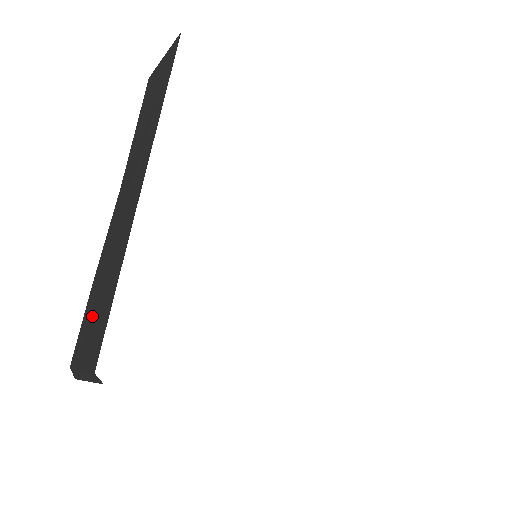
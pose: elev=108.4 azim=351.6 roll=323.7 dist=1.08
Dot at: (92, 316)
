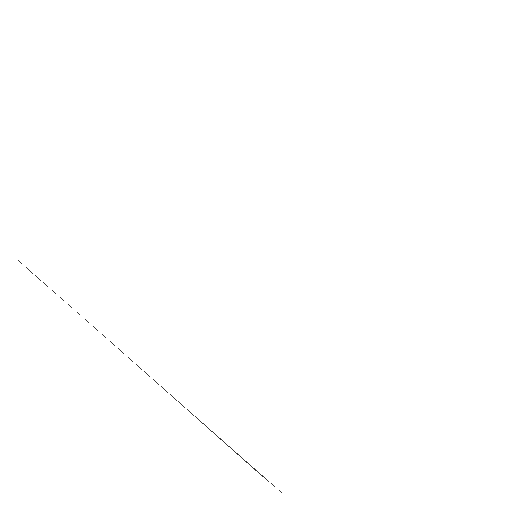
Dot at: occluded
